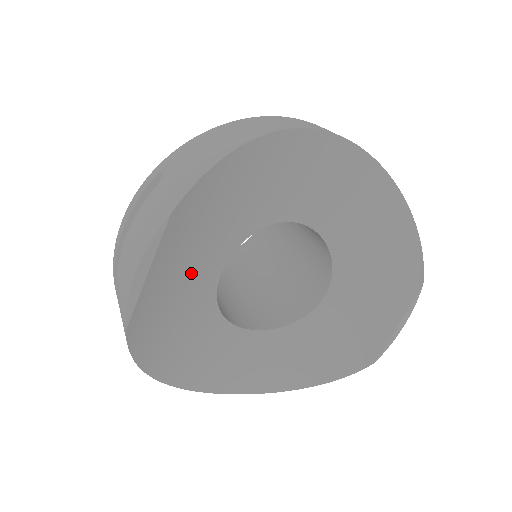
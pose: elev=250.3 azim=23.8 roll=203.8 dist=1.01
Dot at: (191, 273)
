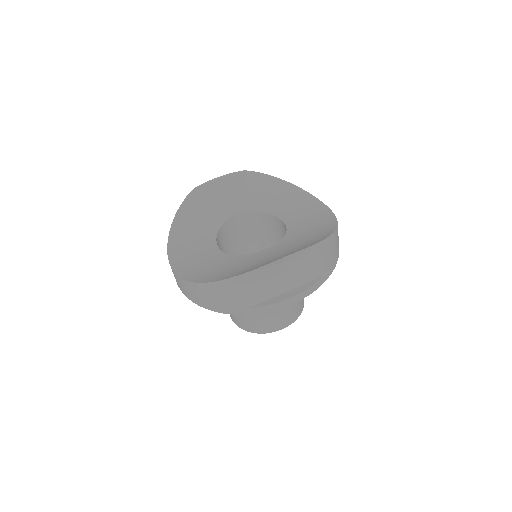
Dot at: (228, 202)
